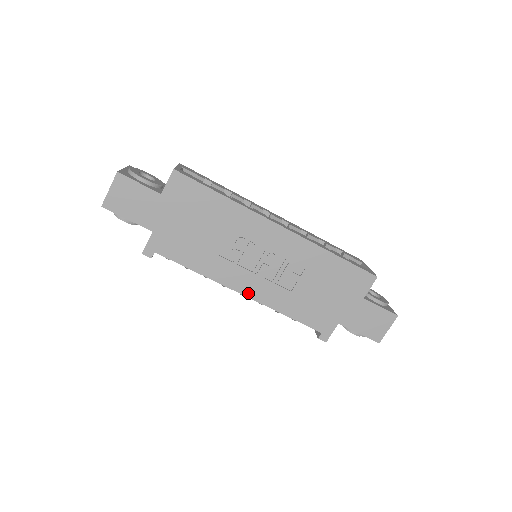
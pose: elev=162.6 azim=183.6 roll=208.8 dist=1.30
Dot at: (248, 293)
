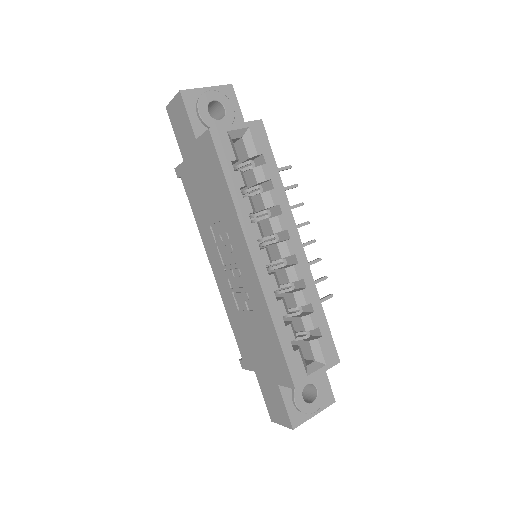
Dot at: (216, 274)
